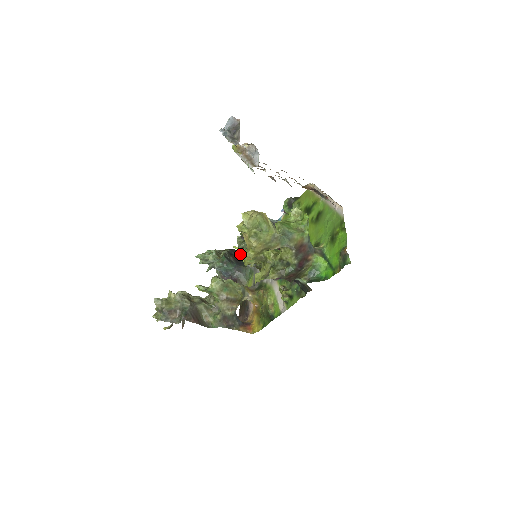
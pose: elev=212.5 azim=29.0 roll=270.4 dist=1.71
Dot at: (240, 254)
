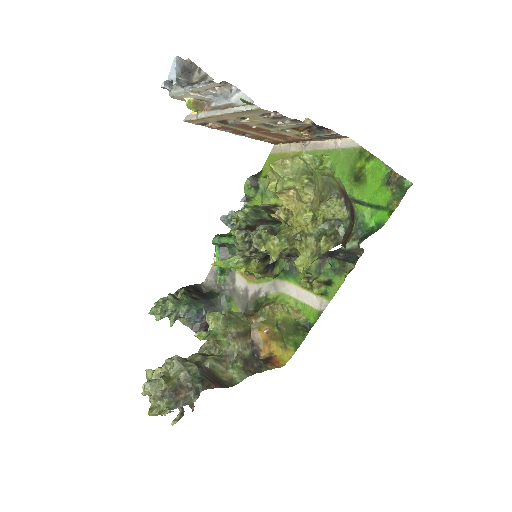
Dot at: (236, 262)
